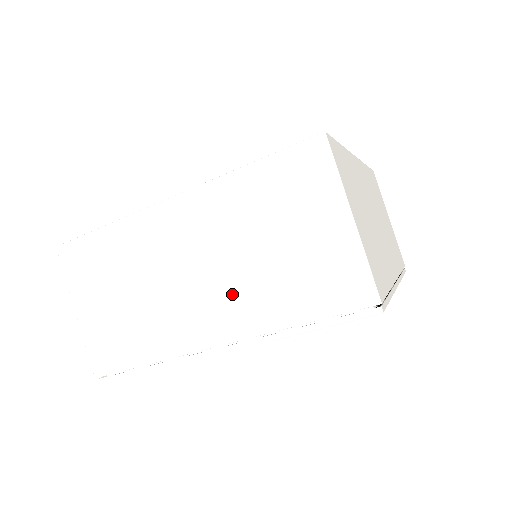
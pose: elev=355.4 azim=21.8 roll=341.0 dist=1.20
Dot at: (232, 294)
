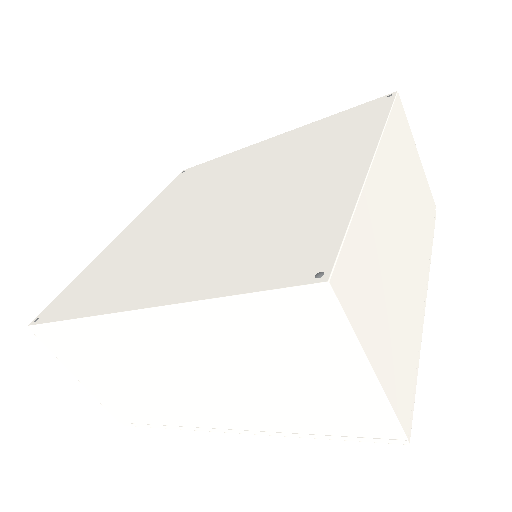
Dot at: (237, 400)
